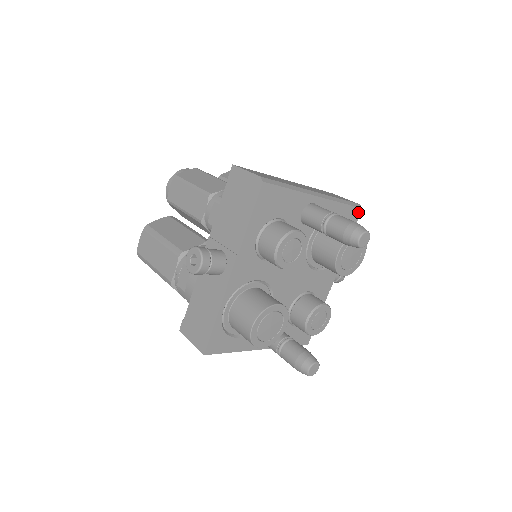
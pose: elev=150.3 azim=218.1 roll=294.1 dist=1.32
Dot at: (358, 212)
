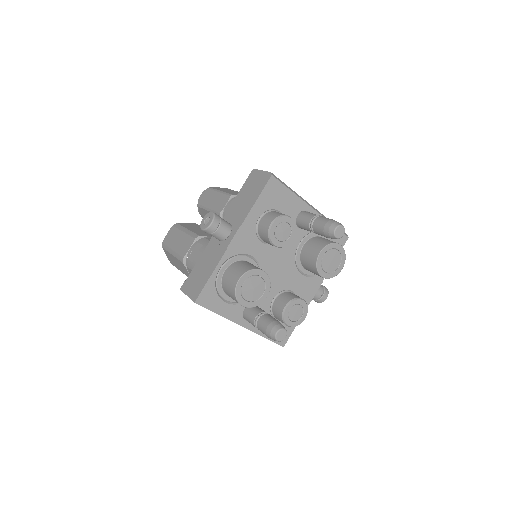
Dot at: (344, 239)
